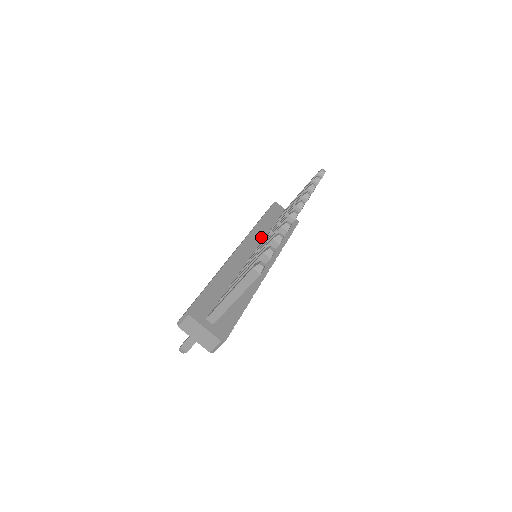
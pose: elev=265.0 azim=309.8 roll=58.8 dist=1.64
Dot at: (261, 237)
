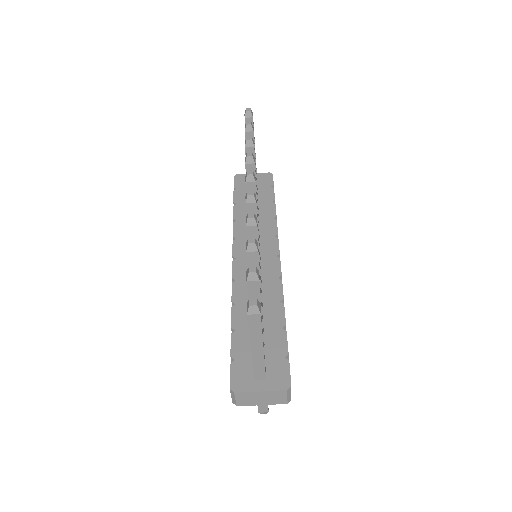
Dot at: occluded
